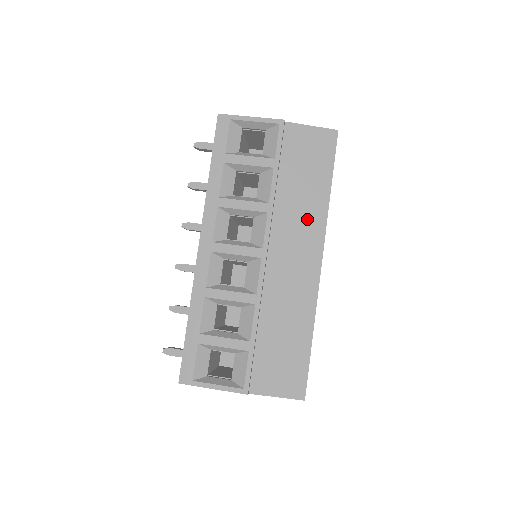
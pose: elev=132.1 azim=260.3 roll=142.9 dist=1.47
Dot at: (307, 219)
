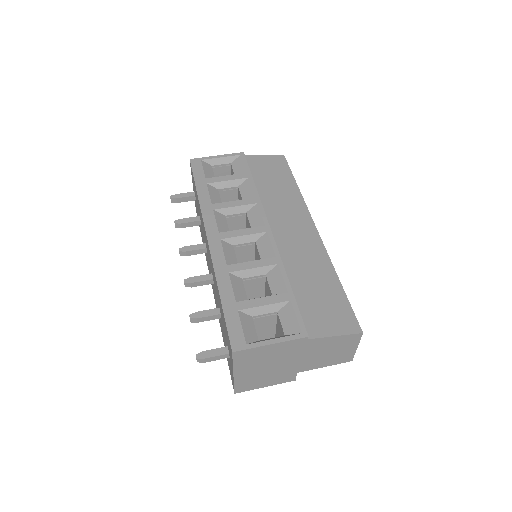
Dot at: (290, 205)
